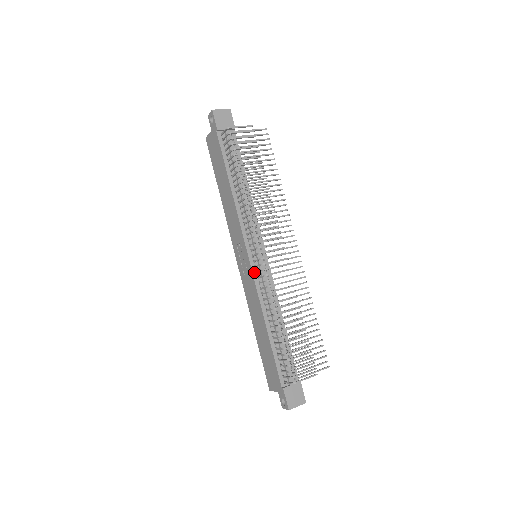
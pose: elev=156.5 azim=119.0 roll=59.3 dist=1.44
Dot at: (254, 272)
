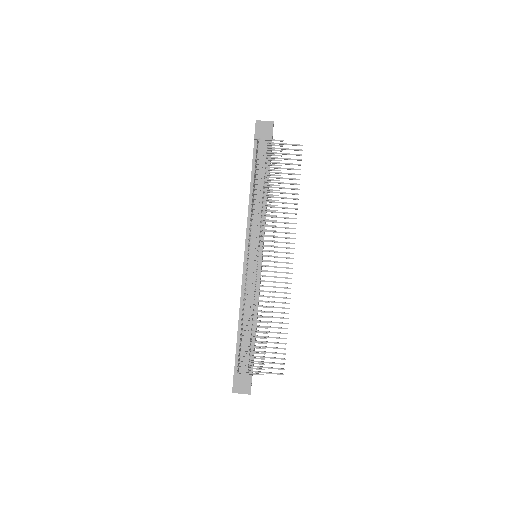
Dot at: (245, 269)
